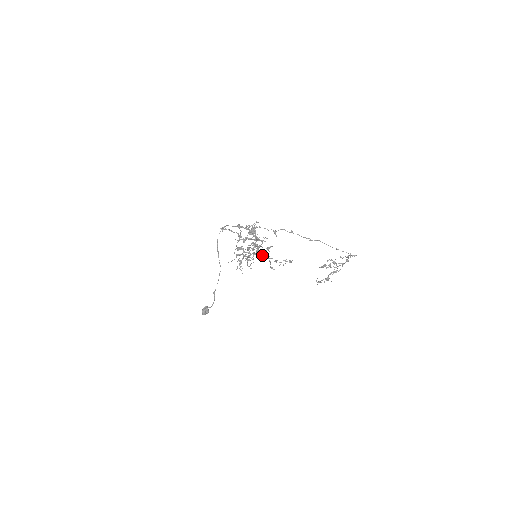
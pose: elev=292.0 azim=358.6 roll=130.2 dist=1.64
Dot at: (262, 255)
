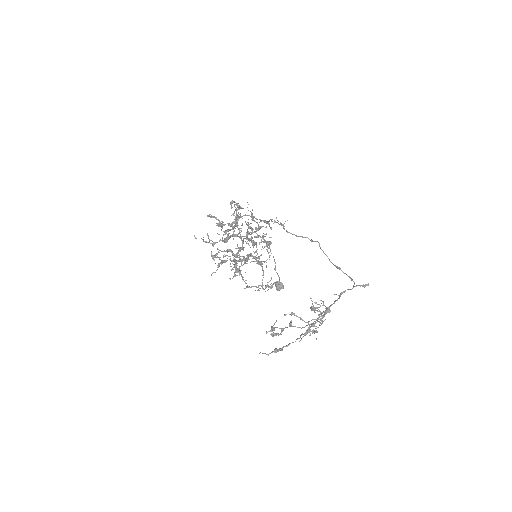
Dot at: occluded
